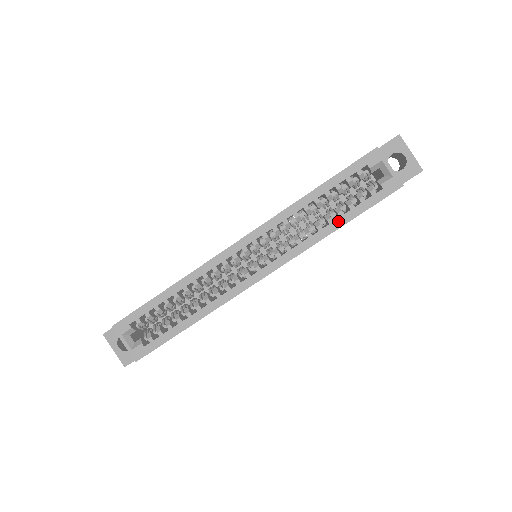
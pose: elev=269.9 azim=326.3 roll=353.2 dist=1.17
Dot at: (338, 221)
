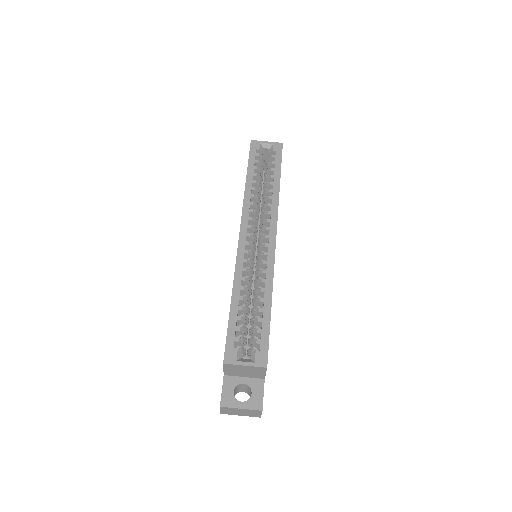
Dot at: (275, 180)
